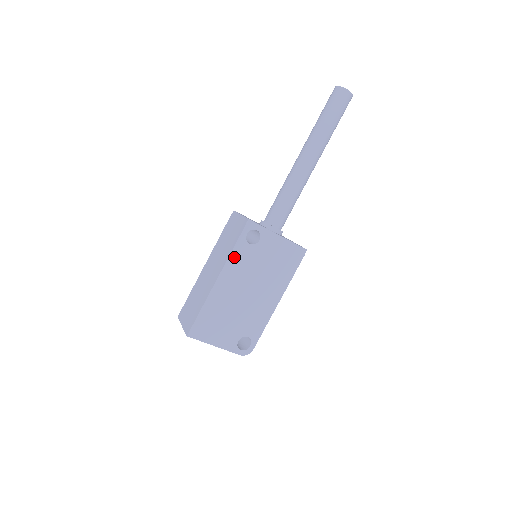
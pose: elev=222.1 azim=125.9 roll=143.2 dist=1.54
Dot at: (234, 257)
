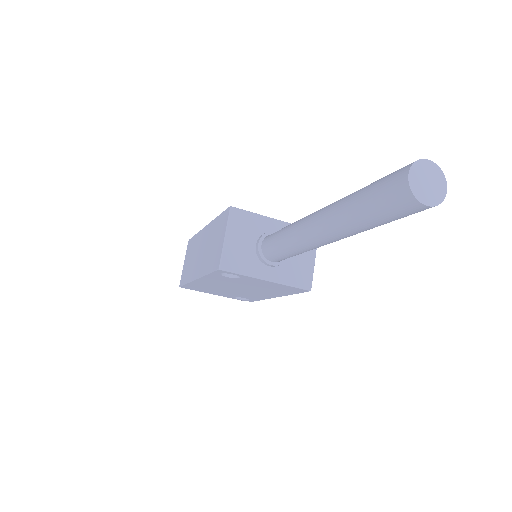
Dot at: (210, 277)
